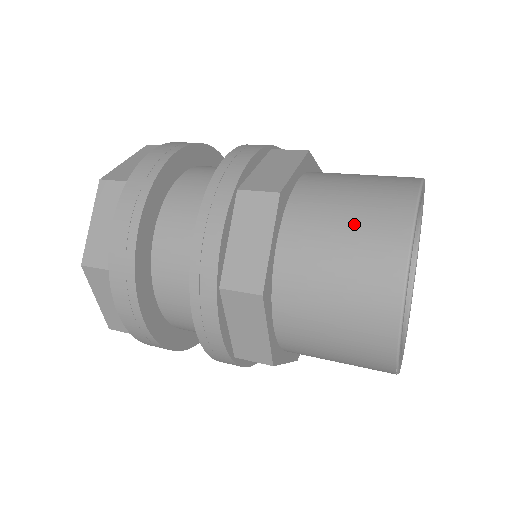
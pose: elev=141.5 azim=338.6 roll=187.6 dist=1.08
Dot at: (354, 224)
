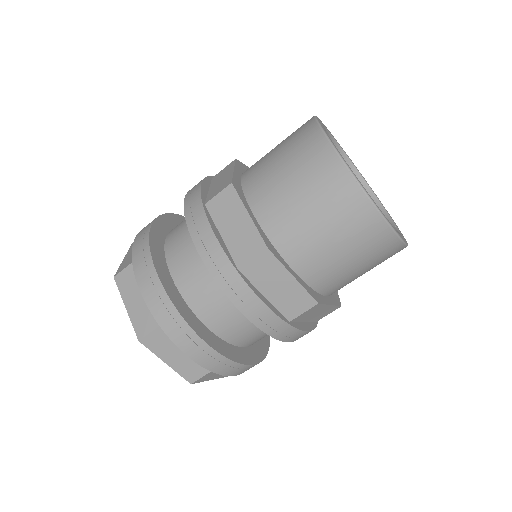
Dot at: occluded
